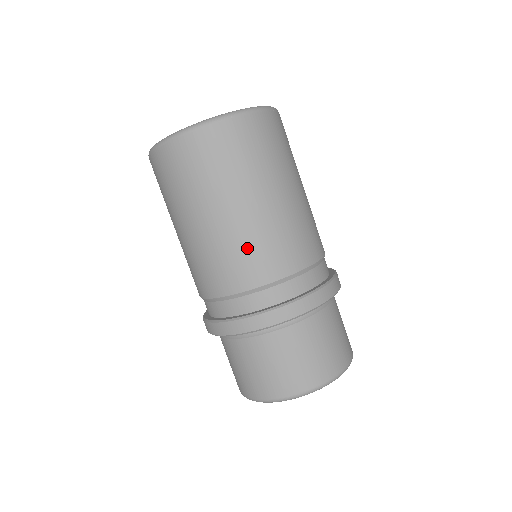
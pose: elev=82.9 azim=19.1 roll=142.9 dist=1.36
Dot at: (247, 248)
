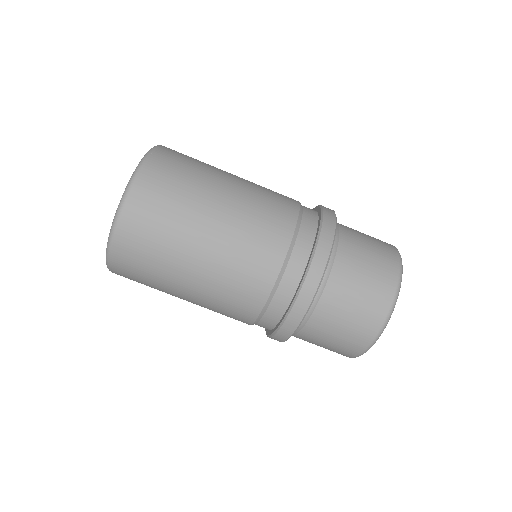
Dot at: (236, 271)
